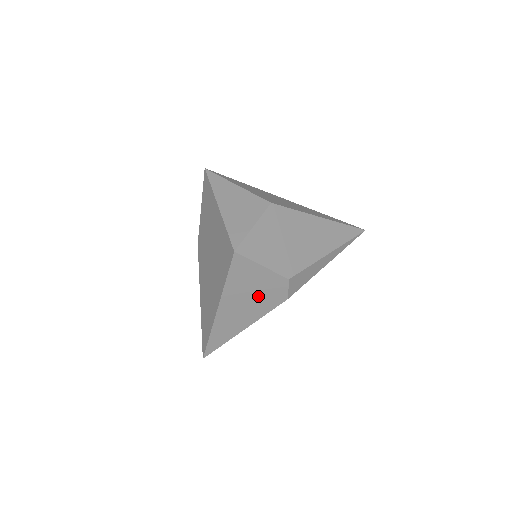
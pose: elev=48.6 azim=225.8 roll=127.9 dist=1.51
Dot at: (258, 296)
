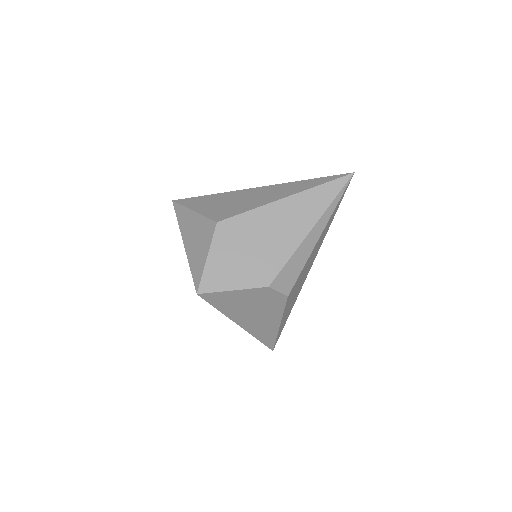
Dot at: (259, 306)
